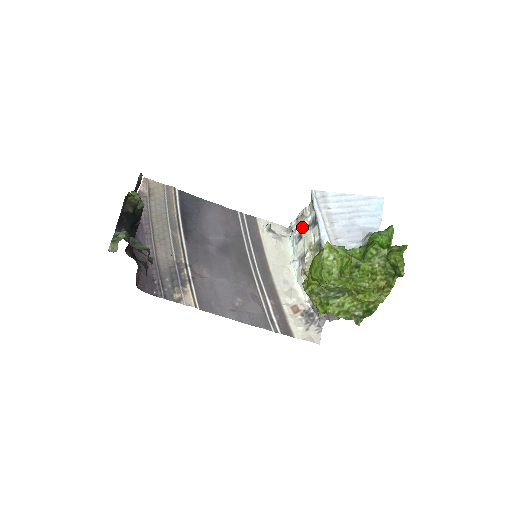
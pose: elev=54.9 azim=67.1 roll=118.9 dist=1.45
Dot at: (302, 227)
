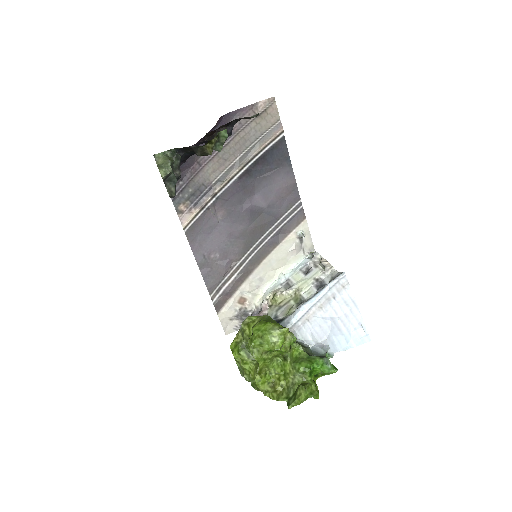
Dot at: (315, 271)
